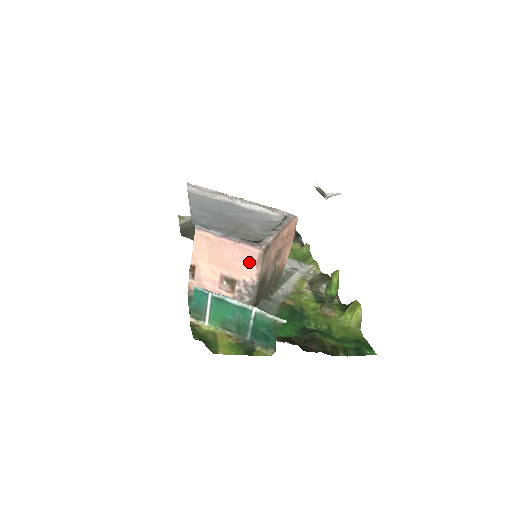
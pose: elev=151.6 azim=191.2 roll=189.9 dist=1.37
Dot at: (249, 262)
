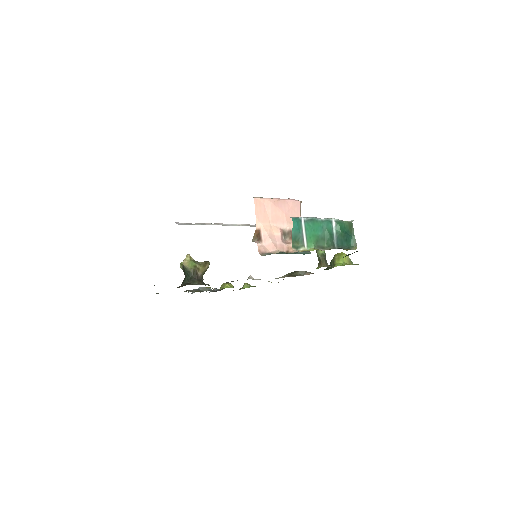
Dot at: (296, 212)
